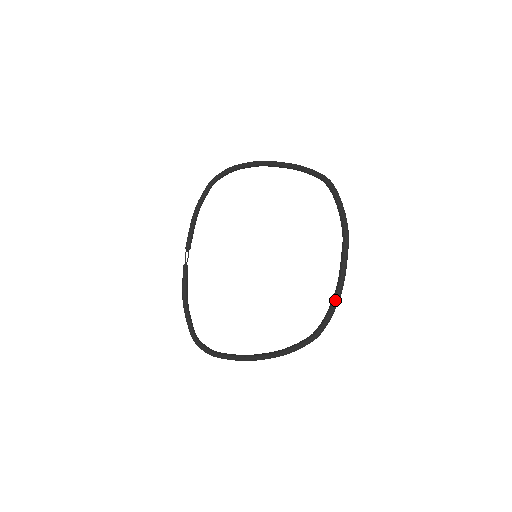
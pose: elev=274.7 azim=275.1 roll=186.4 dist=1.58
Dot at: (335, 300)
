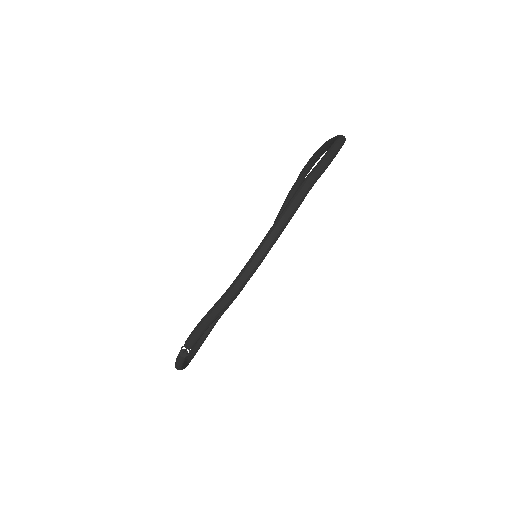
Dot at: (321, 146)
